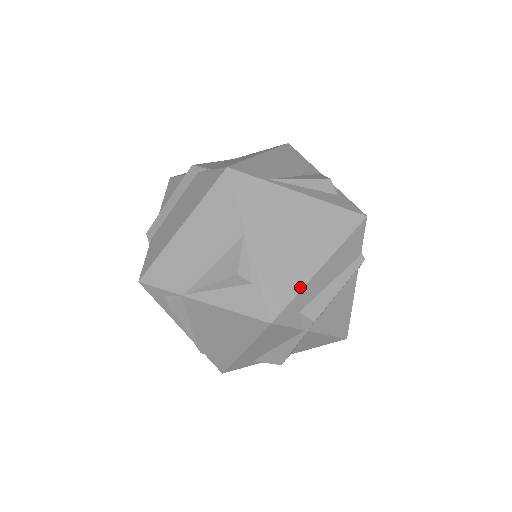
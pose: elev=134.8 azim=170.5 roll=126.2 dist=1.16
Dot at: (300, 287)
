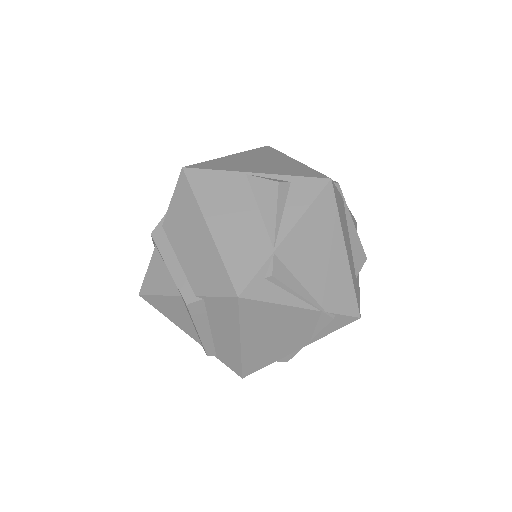
Dot at: (307, 167)
